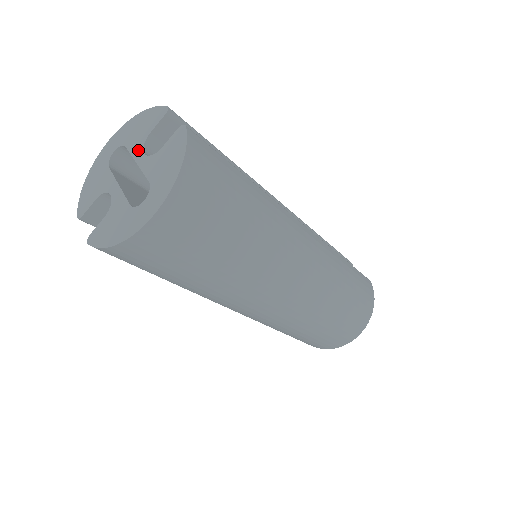
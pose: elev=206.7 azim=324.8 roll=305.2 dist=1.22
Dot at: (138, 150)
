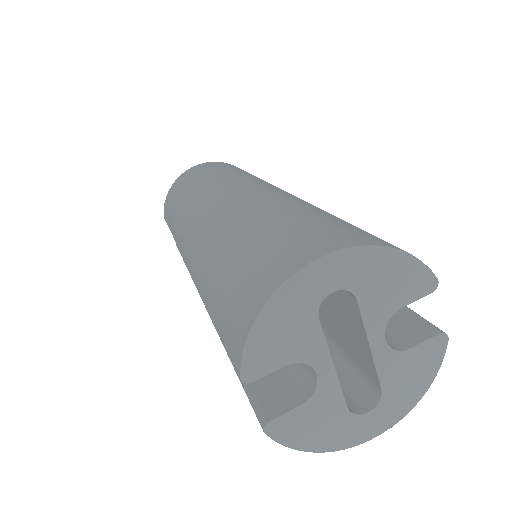
Dot at: (378, 326)
